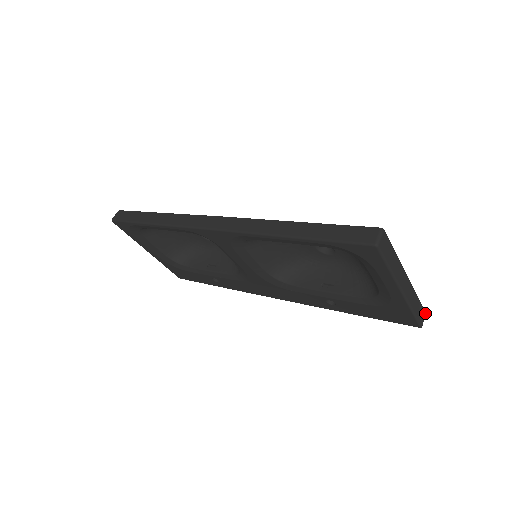
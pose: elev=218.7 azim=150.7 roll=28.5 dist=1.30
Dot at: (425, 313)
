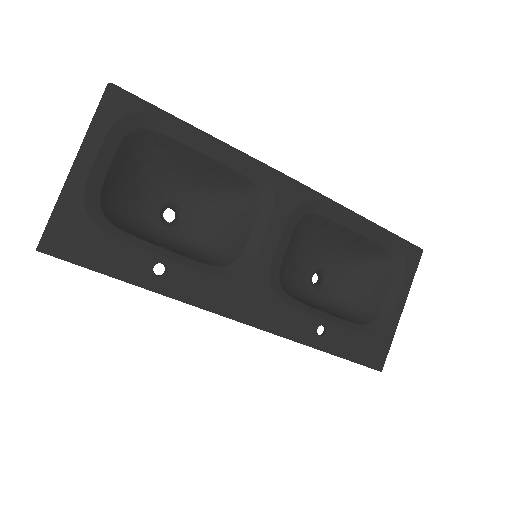
Dot at: occluded
